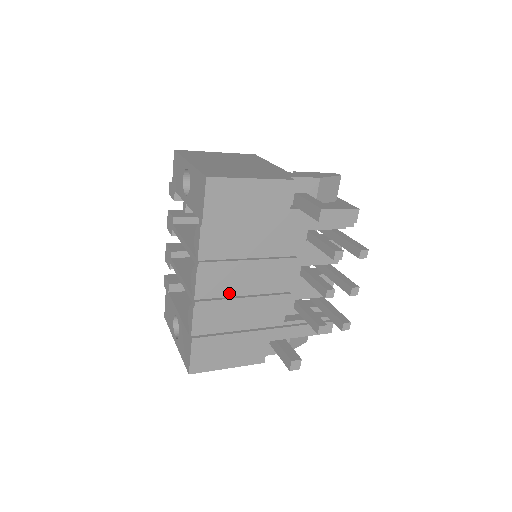
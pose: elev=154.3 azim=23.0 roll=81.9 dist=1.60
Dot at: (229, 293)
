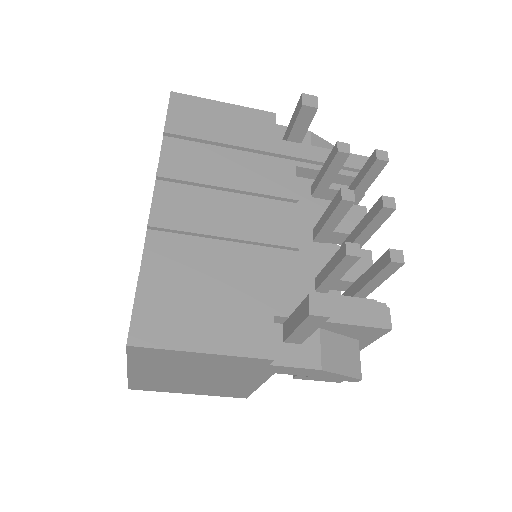
Dot at: (202, 225)
